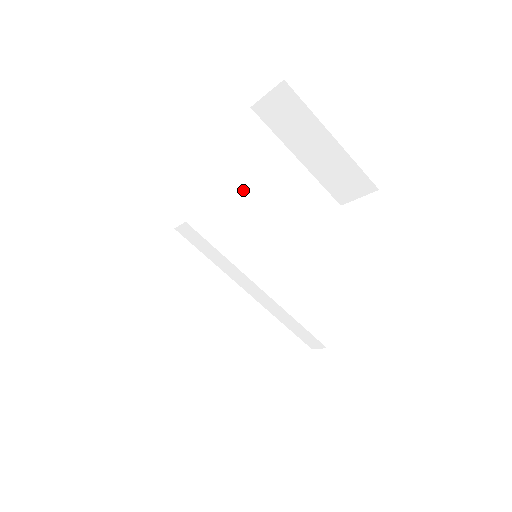
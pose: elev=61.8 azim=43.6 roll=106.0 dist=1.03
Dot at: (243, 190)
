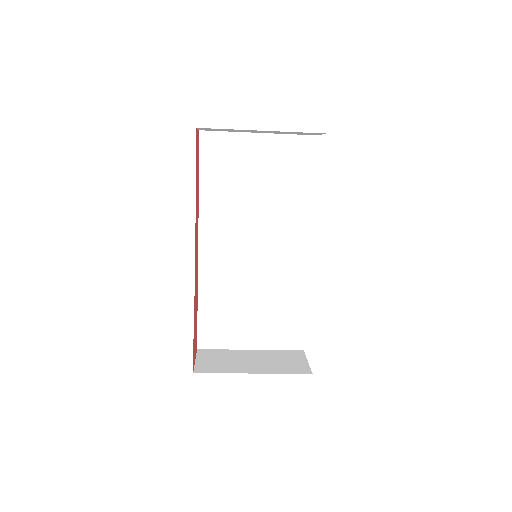
Dot at: (231, 200)
